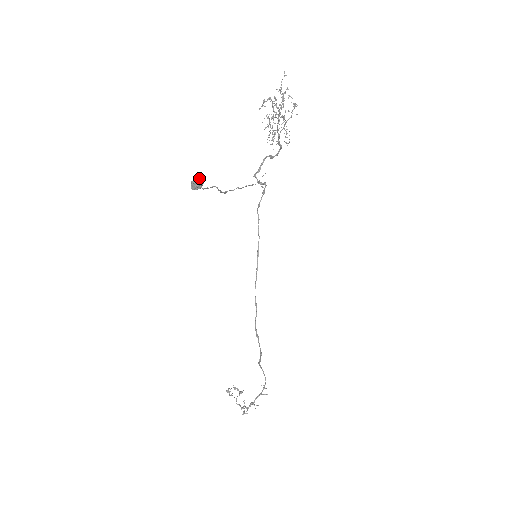
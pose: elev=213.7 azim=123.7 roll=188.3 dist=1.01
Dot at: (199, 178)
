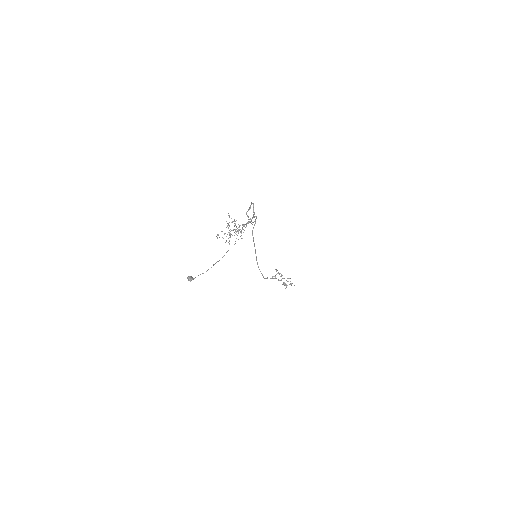
Dot at: (189, 280)
